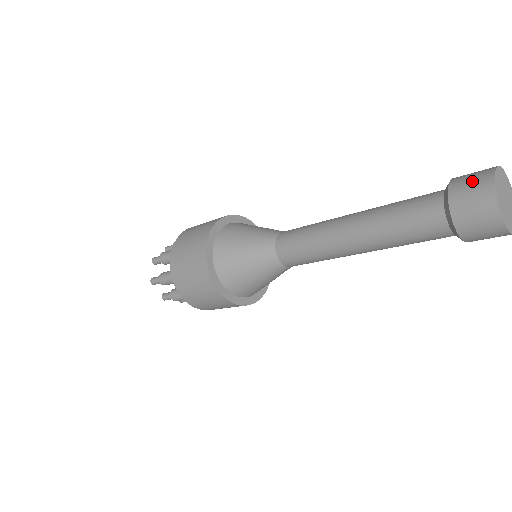
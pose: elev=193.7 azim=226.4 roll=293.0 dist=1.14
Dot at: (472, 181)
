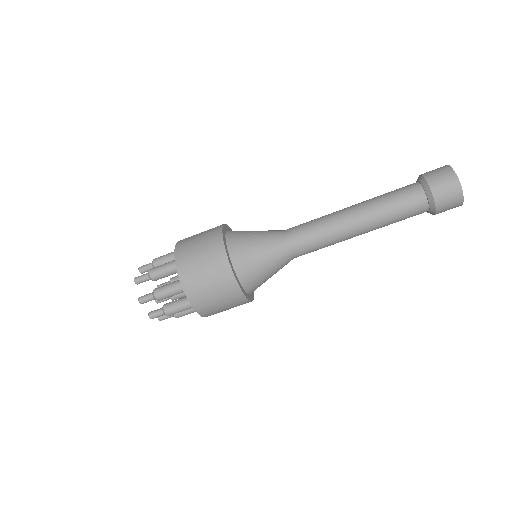
Dot at: (440, 174)
